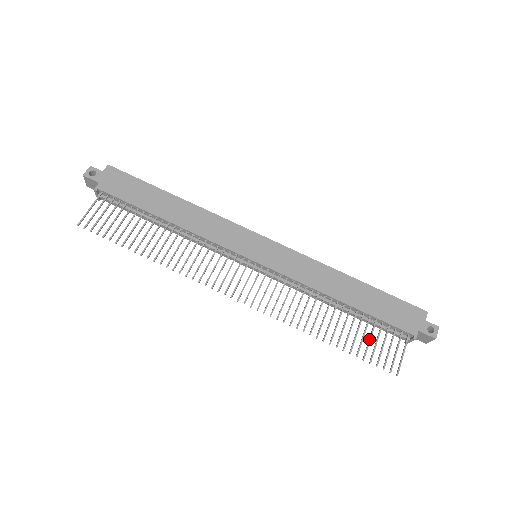
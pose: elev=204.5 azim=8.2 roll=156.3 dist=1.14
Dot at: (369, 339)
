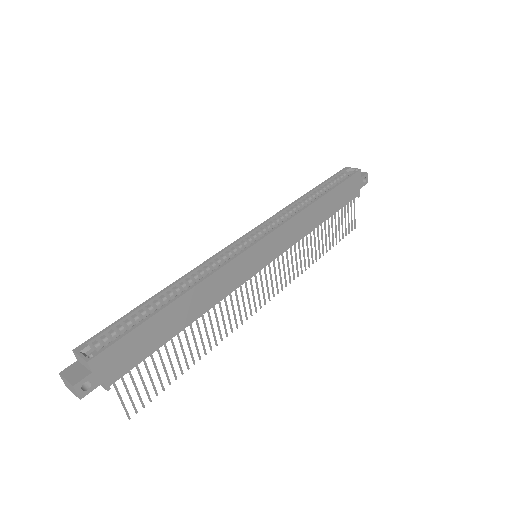
Dot at: (339, 226)
